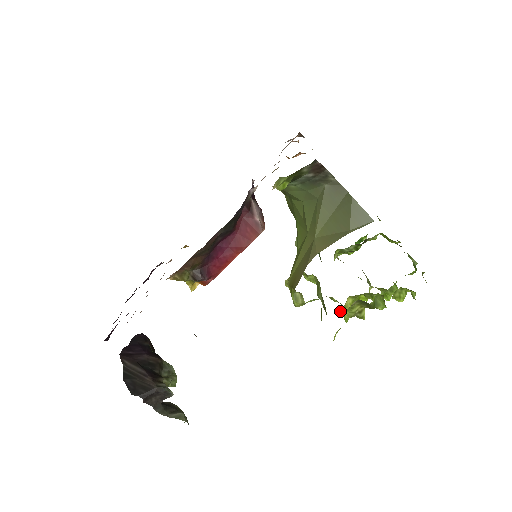
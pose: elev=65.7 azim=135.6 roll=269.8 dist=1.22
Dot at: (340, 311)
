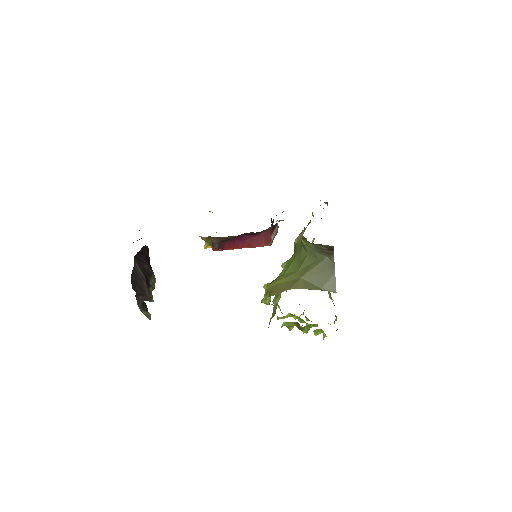
Dot at: (279, 317)
